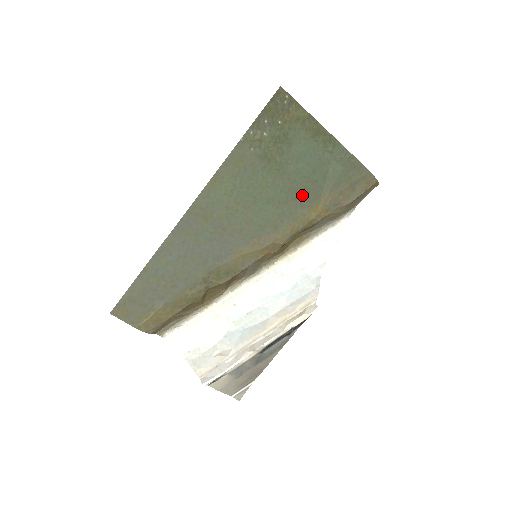
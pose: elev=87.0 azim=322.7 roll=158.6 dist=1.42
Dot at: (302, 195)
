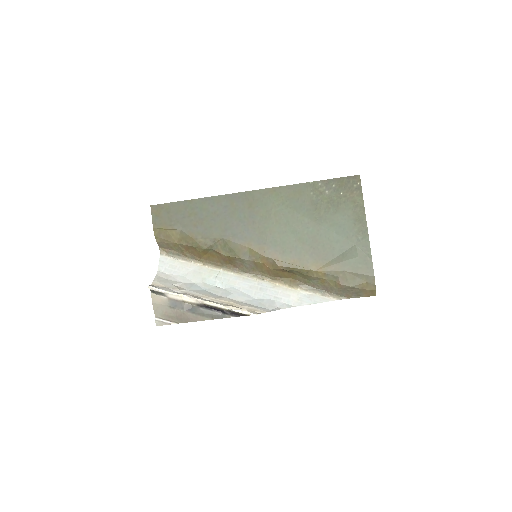
Dot at: (317, 248)
